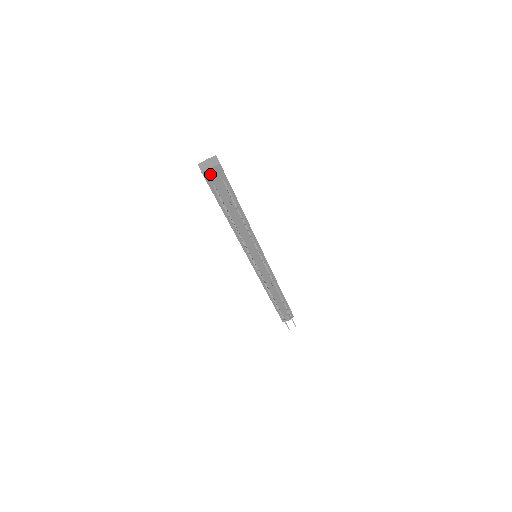
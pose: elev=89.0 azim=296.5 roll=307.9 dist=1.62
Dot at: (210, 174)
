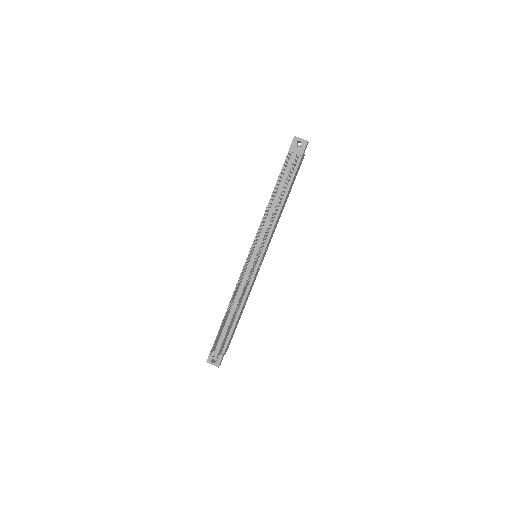
Dot at: (298, 140)
